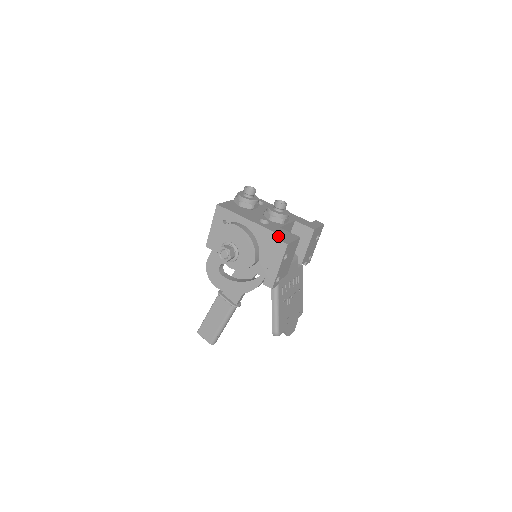
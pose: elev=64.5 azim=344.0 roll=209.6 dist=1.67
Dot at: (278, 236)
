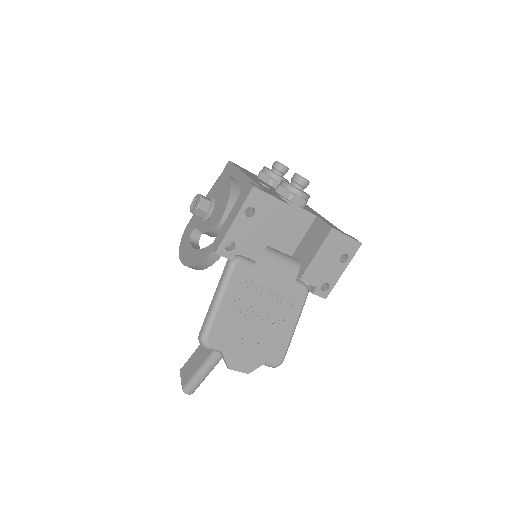
Dot at: occluded
